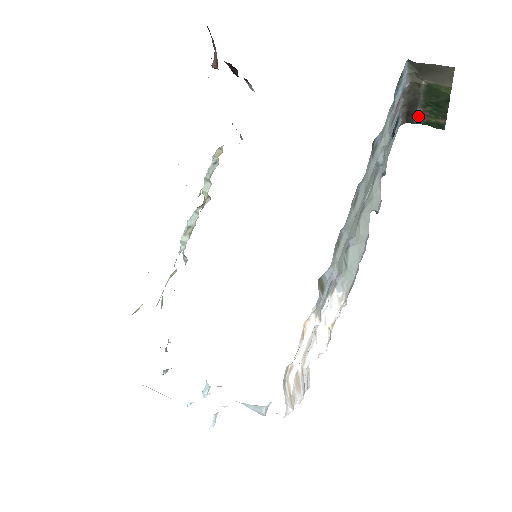
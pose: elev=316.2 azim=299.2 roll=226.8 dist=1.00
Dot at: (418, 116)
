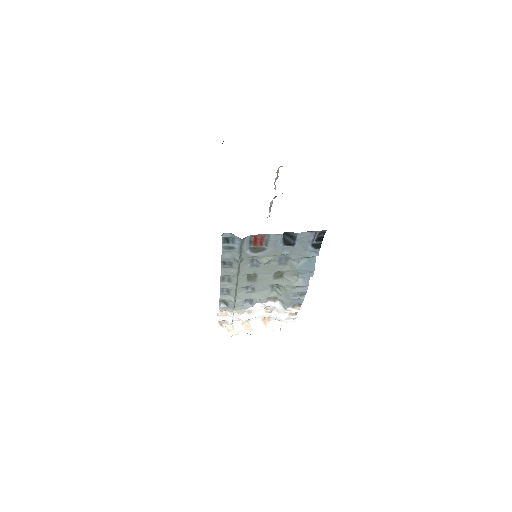
Dot at: occluded
